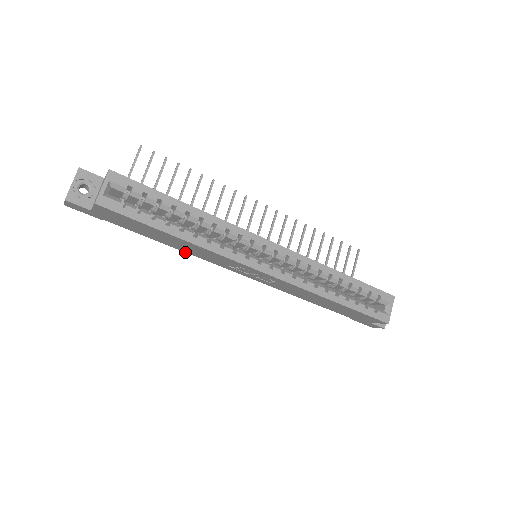
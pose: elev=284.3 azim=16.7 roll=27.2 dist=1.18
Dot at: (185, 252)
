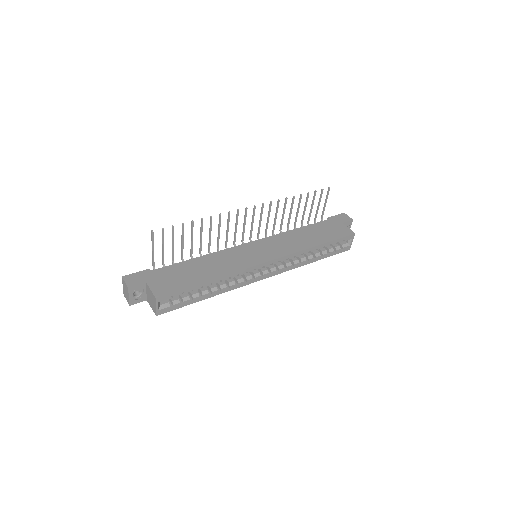
Dot at: occluded
